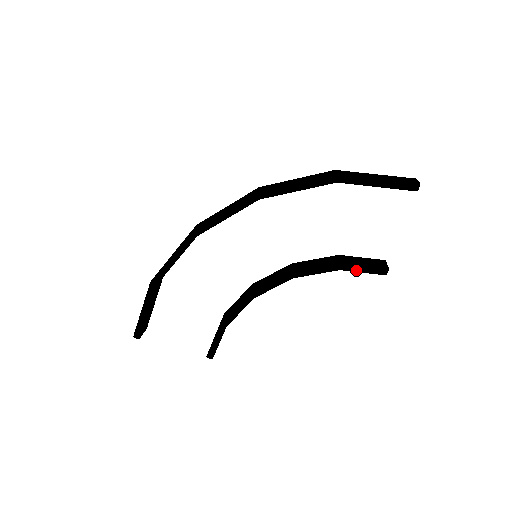
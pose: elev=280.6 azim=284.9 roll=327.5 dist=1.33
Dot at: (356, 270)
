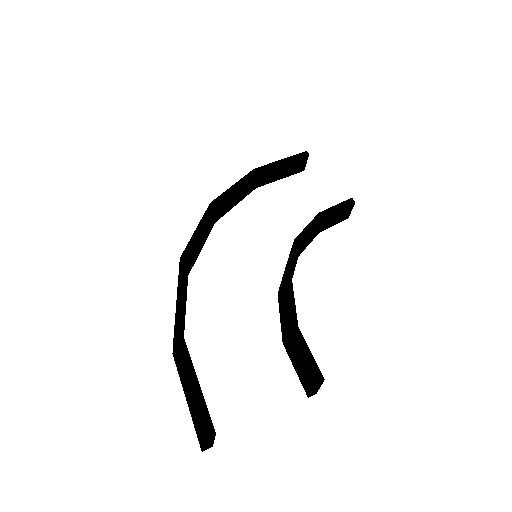
Dot at: (334, 209)
